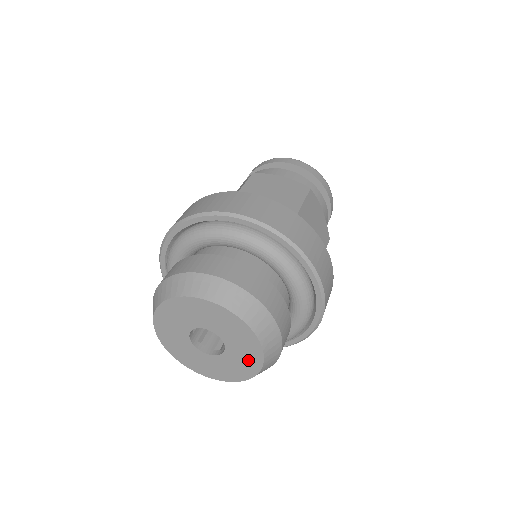
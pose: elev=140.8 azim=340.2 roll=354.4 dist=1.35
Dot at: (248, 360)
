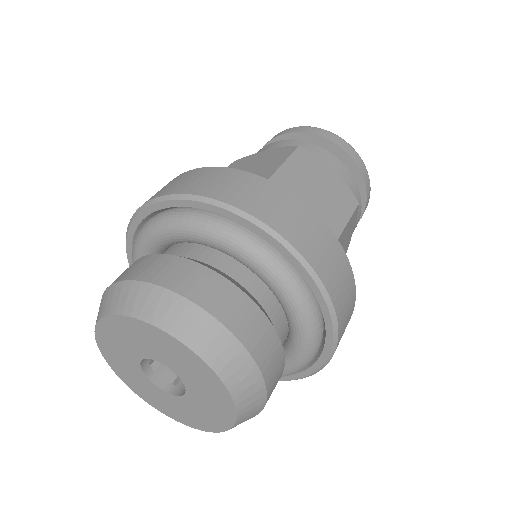
Dot at: (212, 391)
